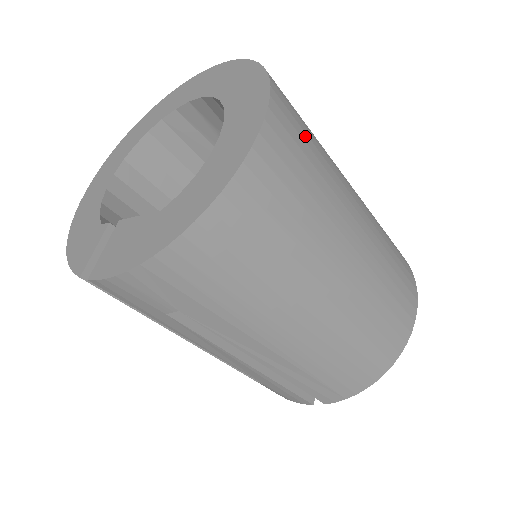
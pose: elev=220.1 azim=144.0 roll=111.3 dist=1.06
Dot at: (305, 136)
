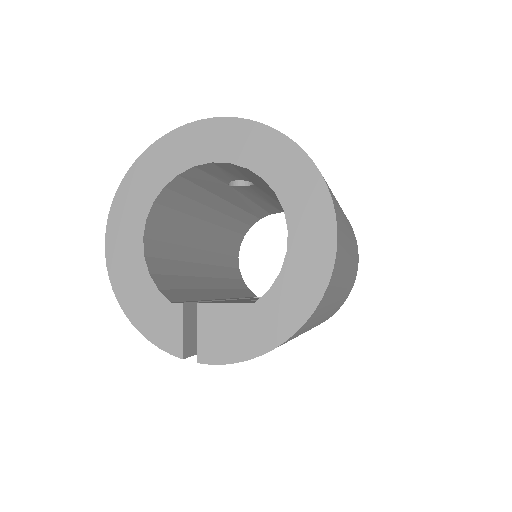
Dot at: occluded
